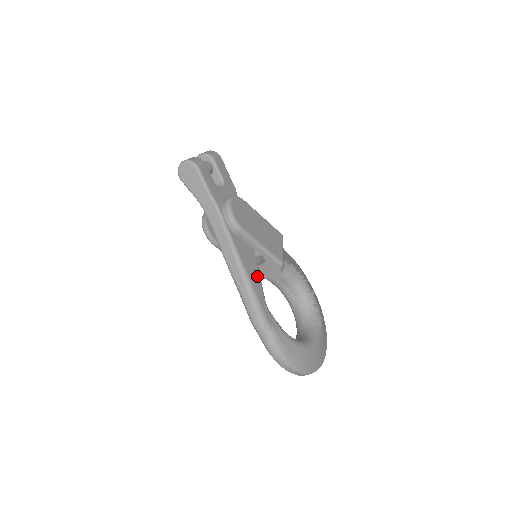
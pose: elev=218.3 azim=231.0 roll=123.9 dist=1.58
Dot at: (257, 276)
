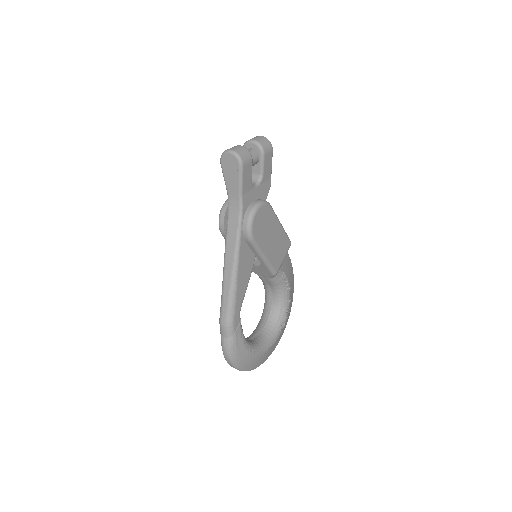
Dot at: (245, 283)
